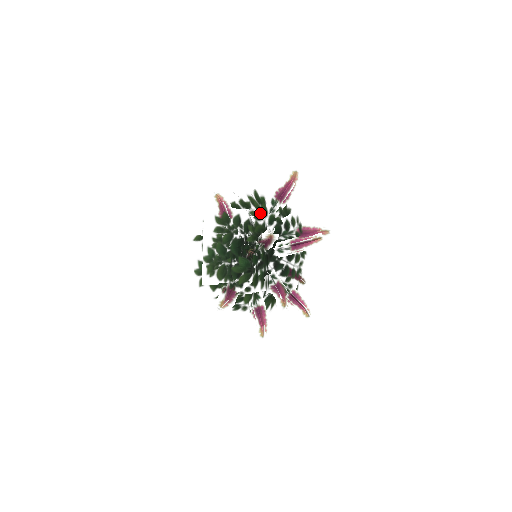
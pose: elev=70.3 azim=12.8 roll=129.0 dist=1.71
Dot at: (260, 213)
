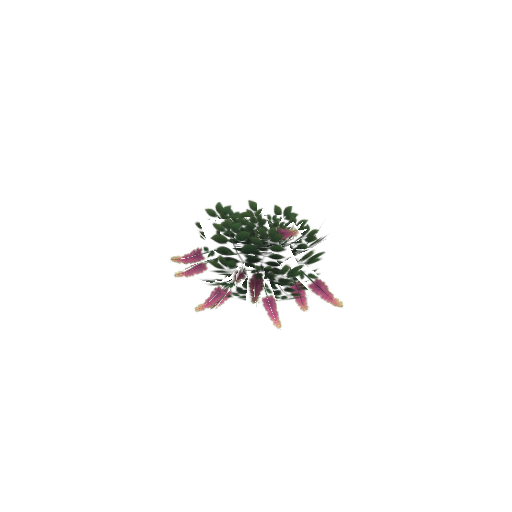
Dot at: (290, 272)
